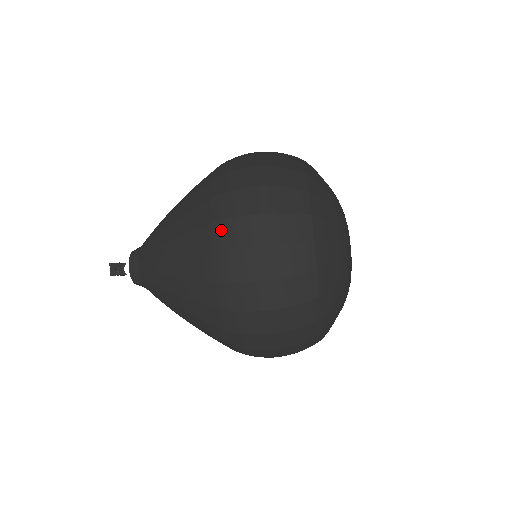
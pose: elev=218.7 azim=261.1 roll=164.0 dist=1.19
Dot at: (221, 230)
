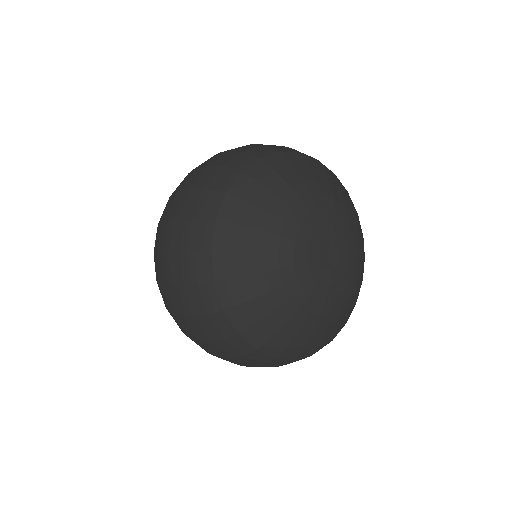
Dot at: occluded
